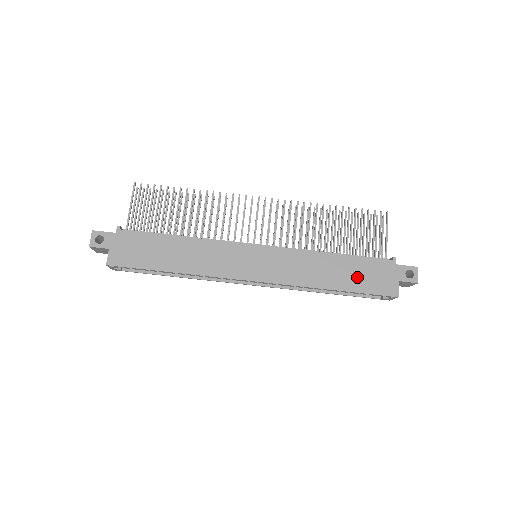
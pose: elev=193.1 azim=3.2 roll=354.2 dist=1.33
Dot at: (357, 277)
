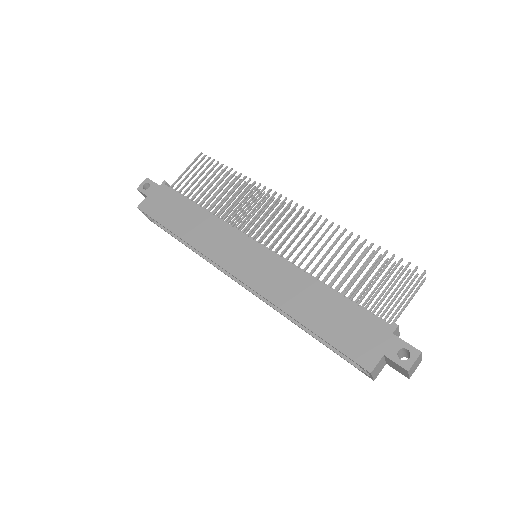
Dot at: (335, 323)
